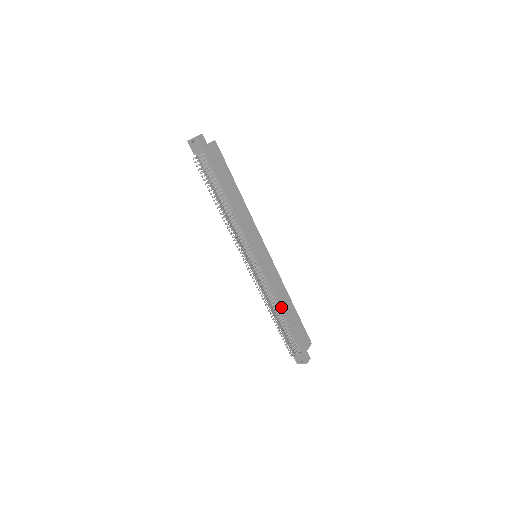
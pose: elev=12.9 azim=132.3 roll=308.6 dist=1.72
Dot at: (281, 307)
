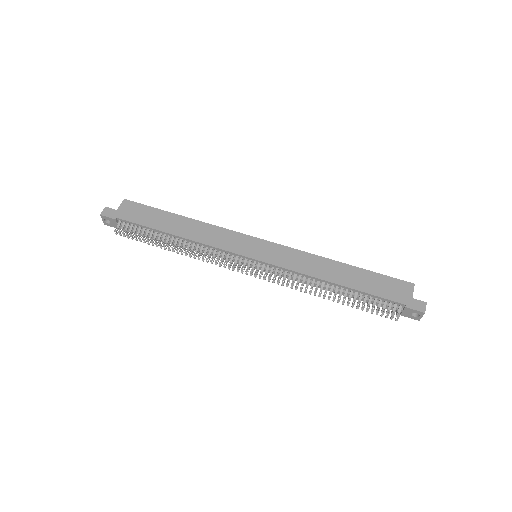
Dot at: (328, 281)
